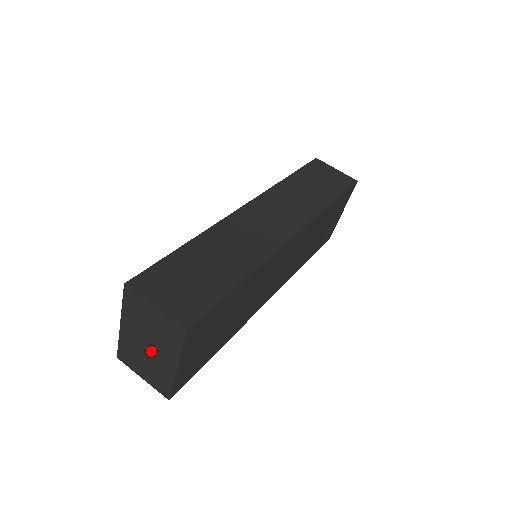
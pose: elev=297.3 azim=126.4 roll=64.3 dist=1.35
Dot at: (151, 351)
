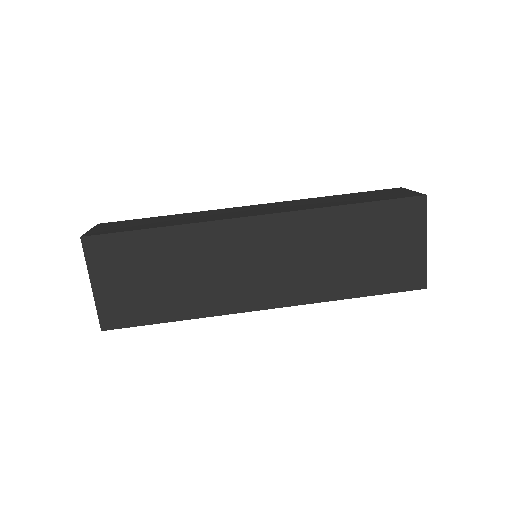
Dot at: occluded
